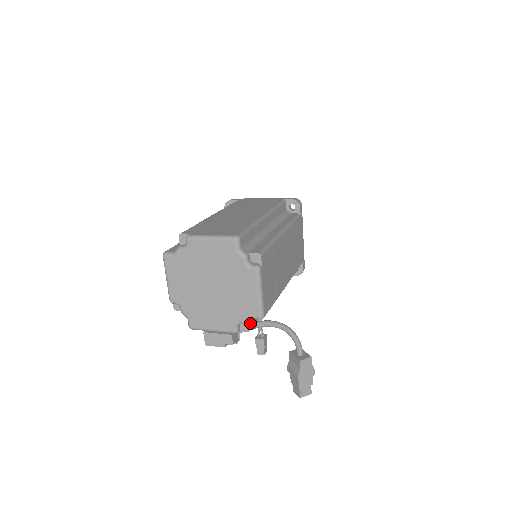
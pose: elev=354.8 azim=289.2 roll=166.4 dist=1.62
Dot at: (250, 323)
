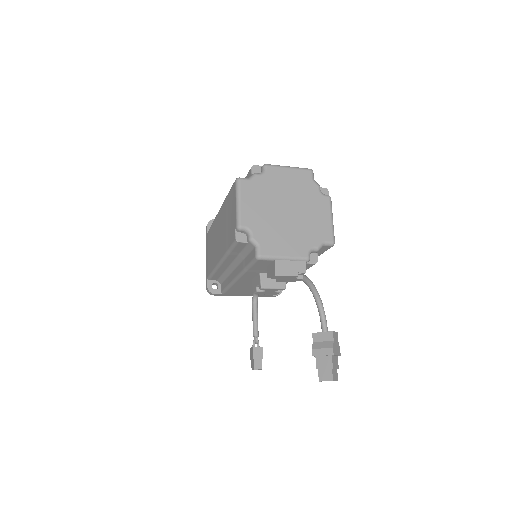
Dot at: (316, 256)
